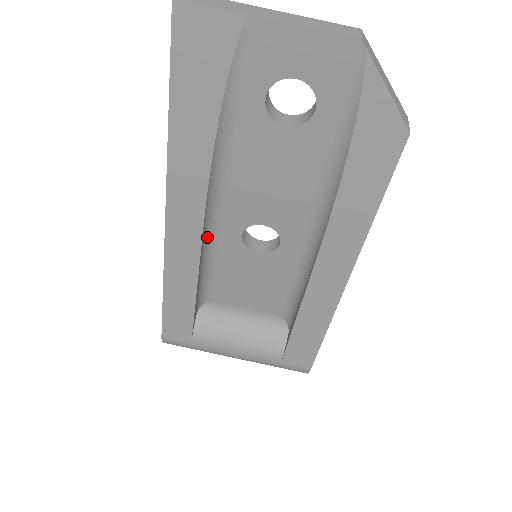
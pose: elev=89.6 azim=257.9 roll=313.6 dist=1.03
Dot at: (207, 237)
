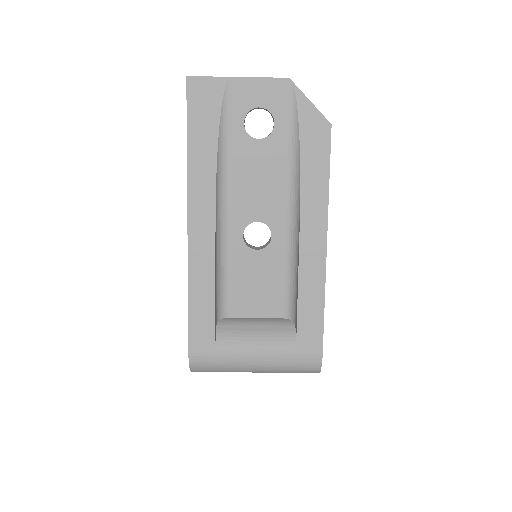
Dot at: (218, 240)
